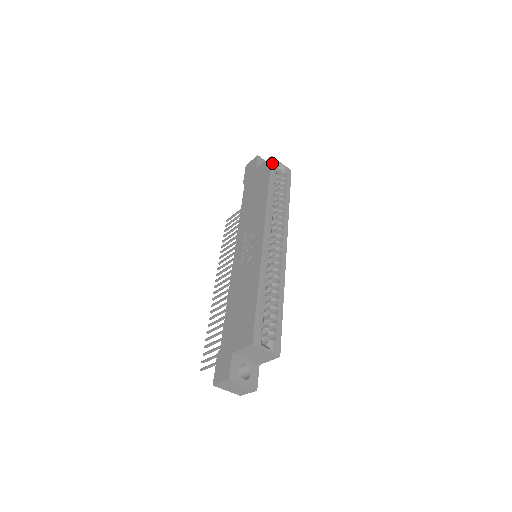
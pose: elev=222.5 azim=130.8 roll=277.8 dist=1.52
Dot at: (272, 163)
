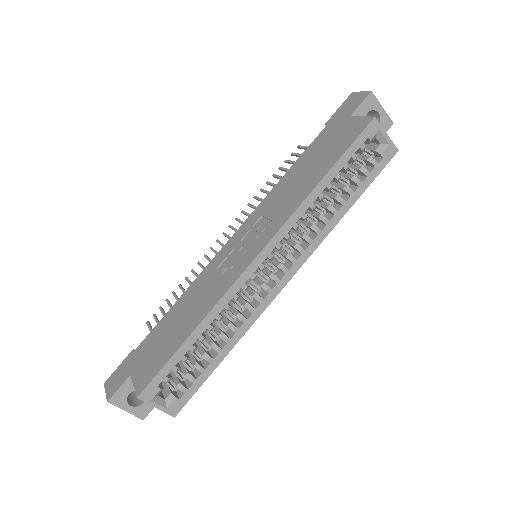
Dot at: (366, 131)
